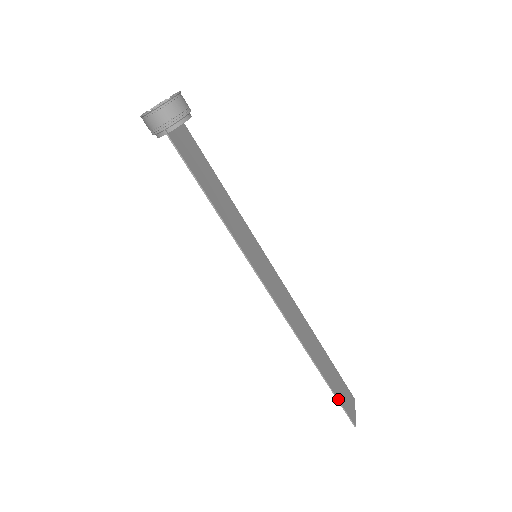
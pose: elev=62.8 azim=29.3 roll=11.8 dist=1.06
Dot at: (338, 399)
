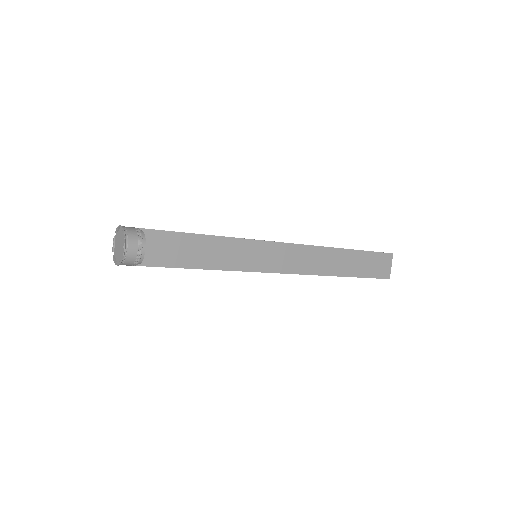
Dot at: (367, 277)
